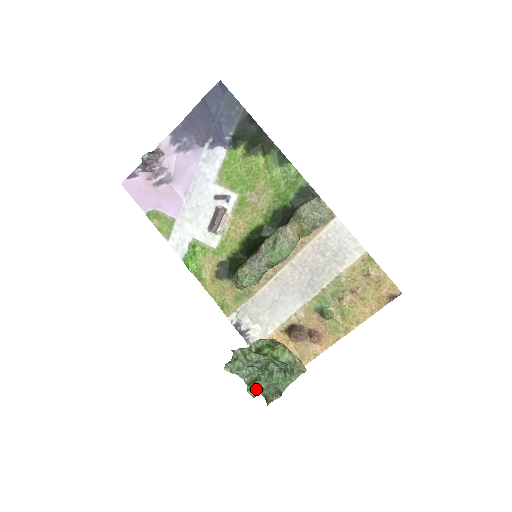
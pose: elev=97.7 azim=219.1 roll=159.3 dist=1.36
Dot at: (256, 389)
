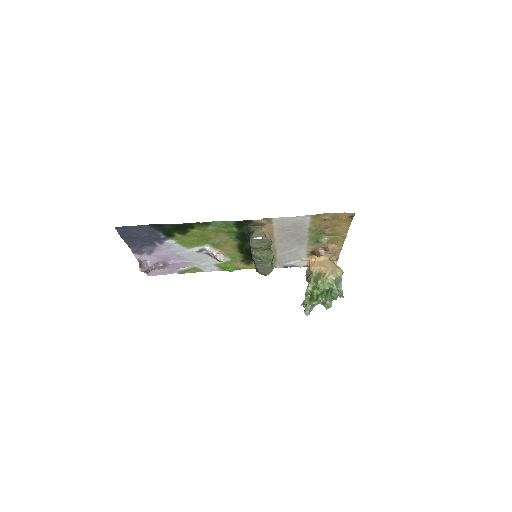
Dot at: (329, 305)
